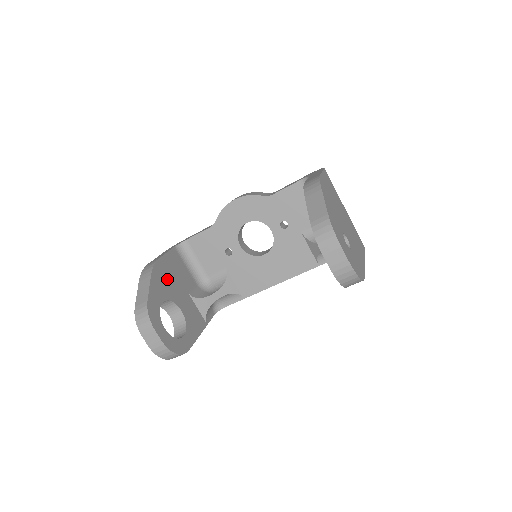
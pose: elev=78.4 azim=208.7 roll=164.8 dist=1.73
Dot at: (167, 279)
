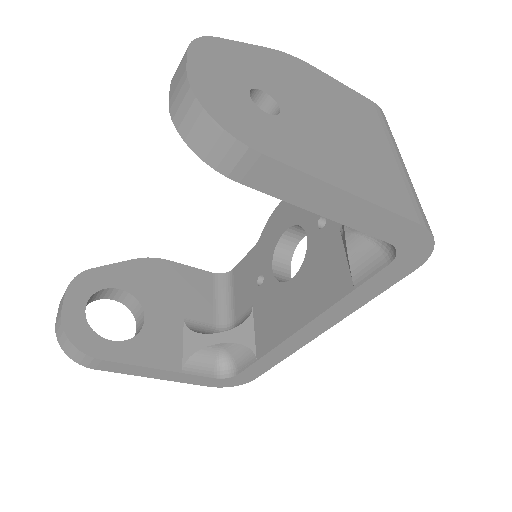
Dot at: (158, 281)
